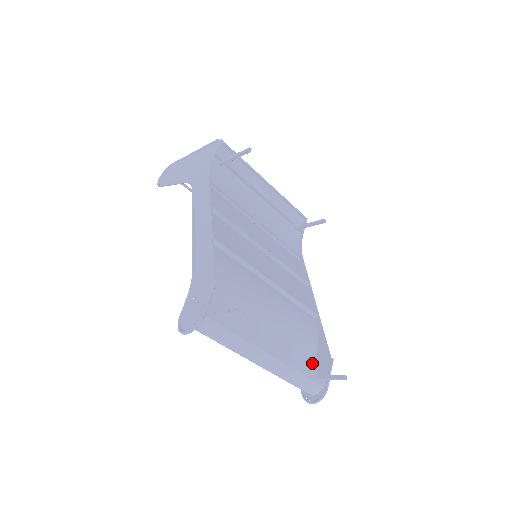
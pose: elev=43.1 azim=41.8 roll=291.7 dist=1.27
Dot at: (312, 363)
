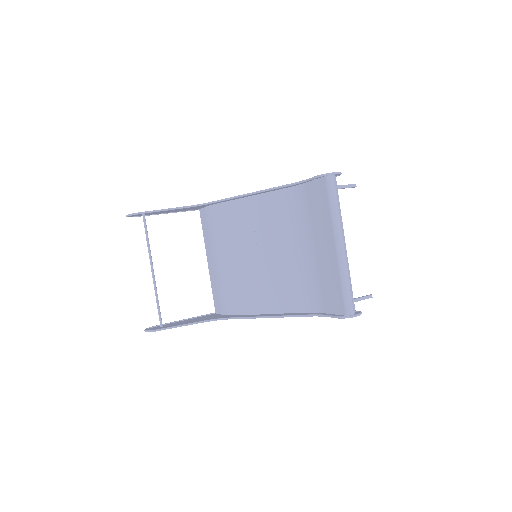
Dot at: (330, 311)
